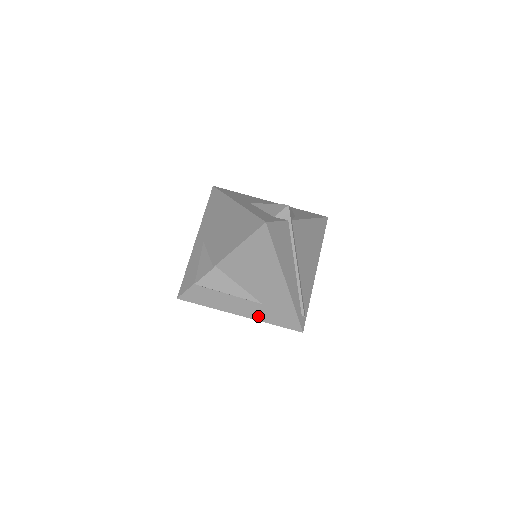
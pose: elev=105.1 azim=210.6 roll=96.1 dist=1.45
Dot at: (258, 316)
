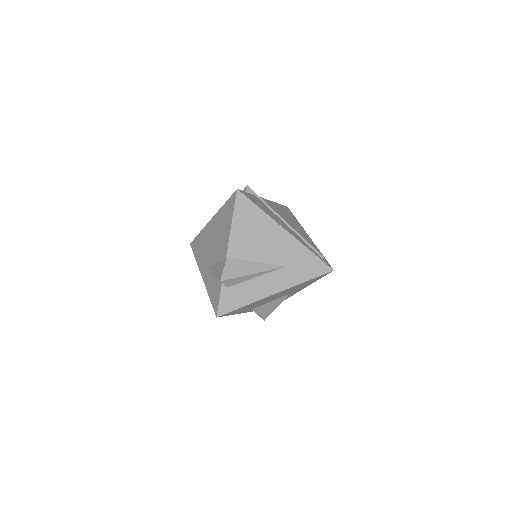
Dot at: (290, 282)
